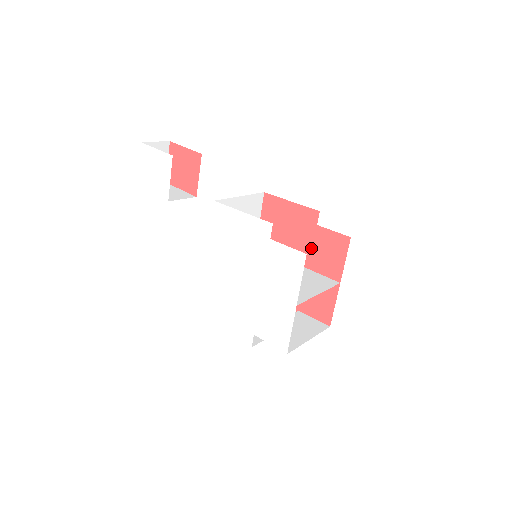
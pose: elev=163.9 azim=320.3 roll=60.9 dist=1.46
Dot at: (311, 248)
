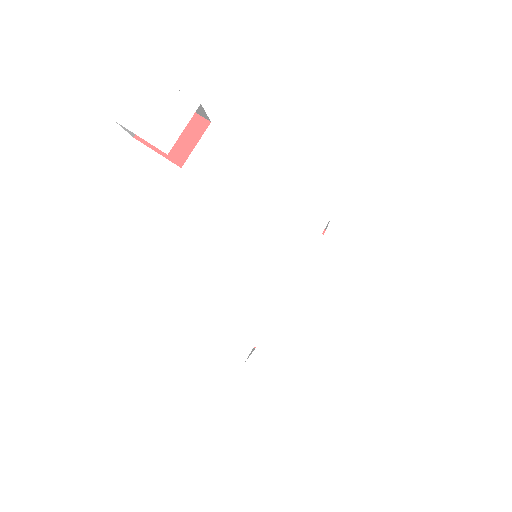
Dot at: occluded
